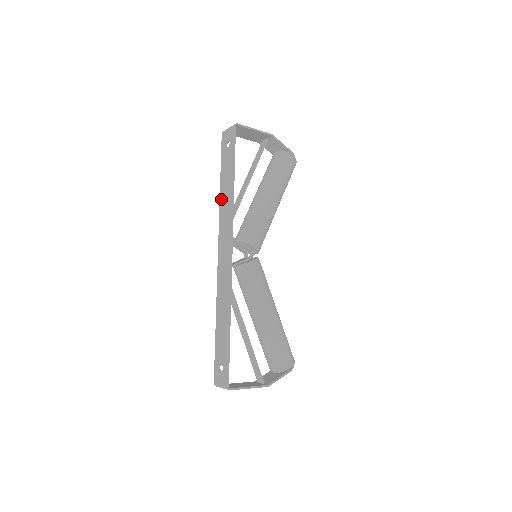
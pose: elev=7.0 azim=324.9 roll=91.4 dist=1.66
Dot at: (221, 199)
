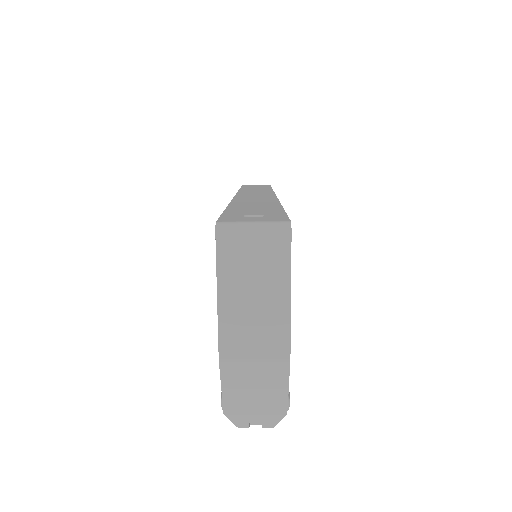
Dot at: (244, 189)
